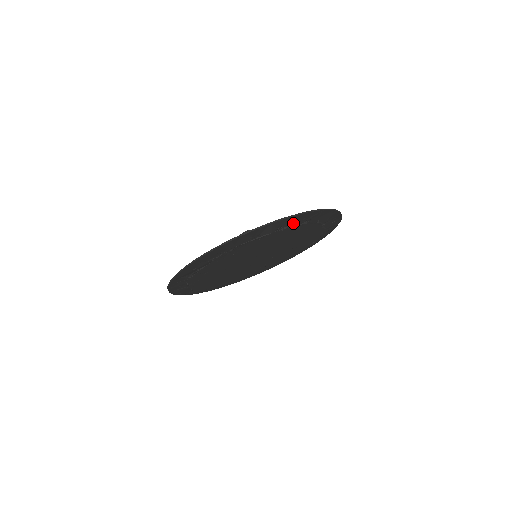
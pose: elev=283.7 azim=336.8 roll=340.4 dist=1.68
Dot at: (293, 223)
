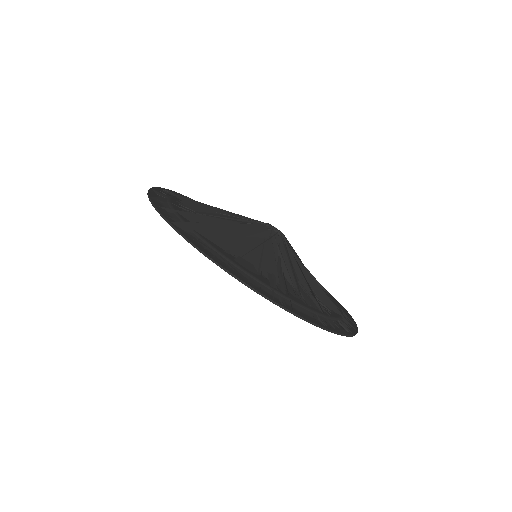
Dot at: occluded
